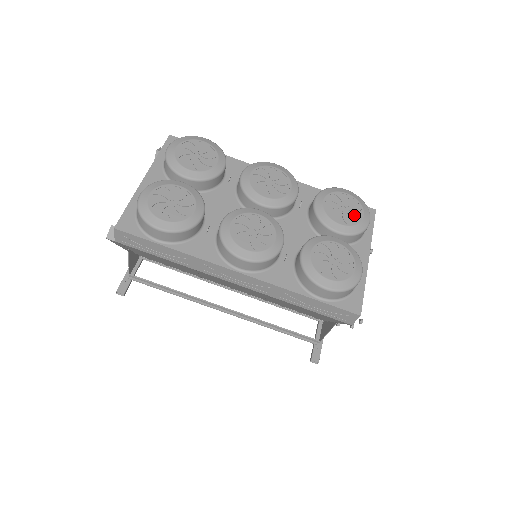
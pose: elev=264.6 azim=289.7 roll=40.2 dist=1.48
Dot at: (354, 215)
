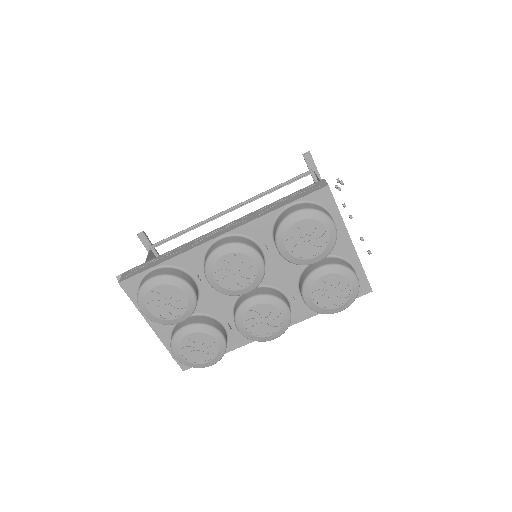
Dot at: (319, 238)
